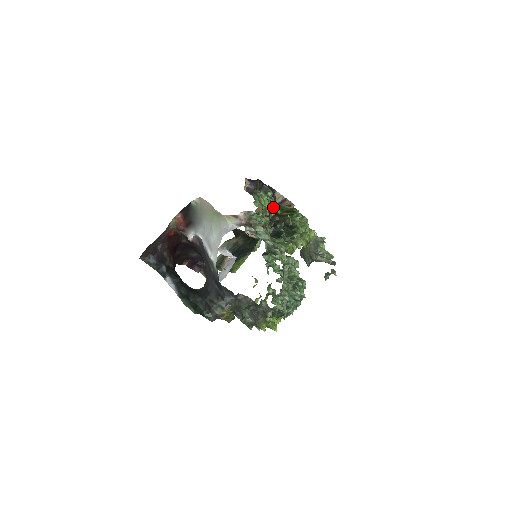
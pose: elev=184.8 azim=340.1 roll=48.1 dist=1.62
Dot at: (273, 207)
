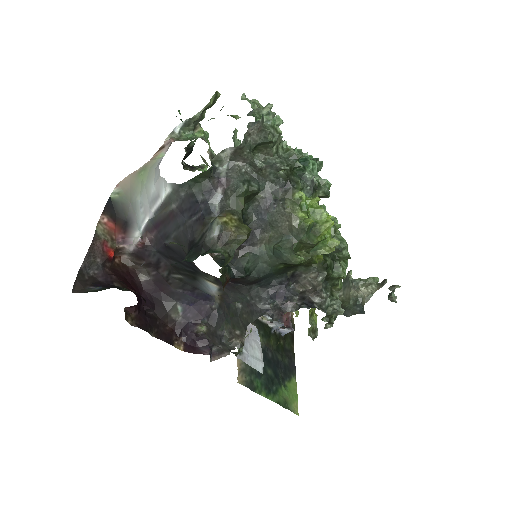
Dot at: occluded
